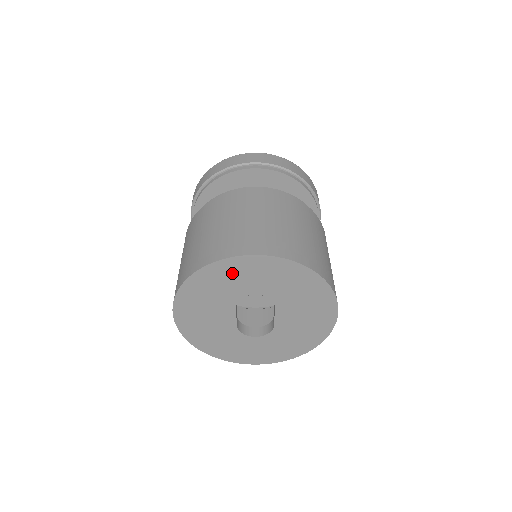
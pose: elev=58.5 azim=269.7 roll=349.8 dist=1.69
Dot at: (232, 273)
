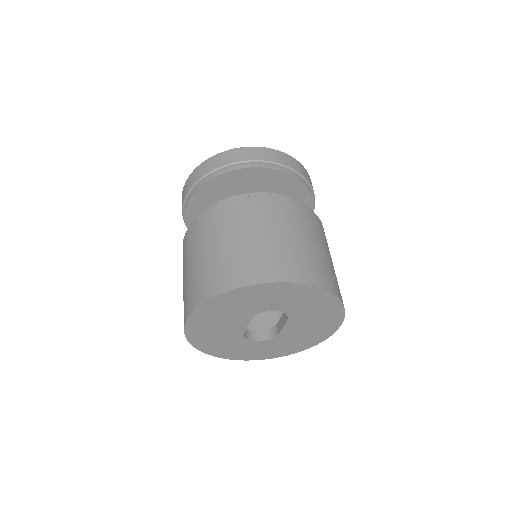
Dot at: (260, 295)
